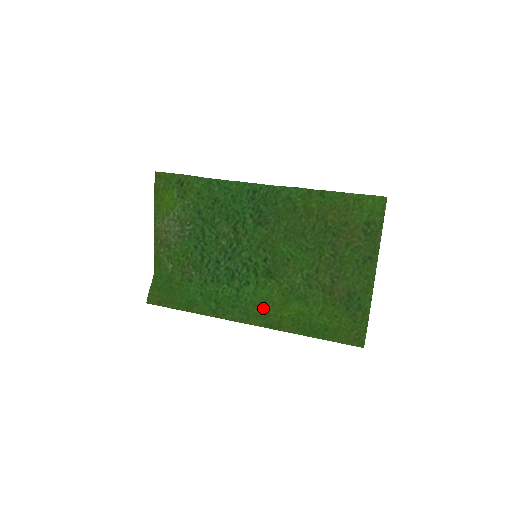
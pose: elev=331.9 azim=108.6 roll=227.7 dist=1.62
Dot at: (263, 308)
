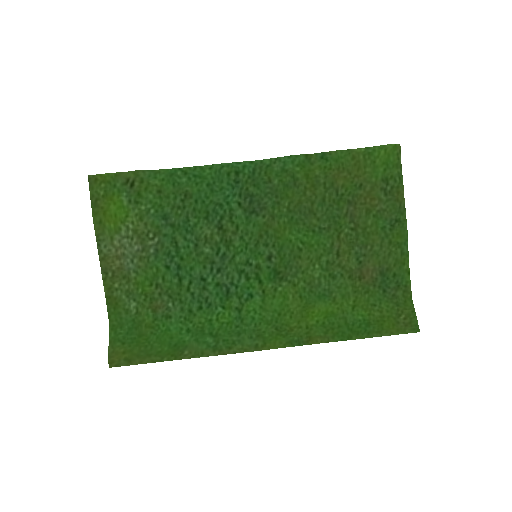
Dot at: (280, 323)
